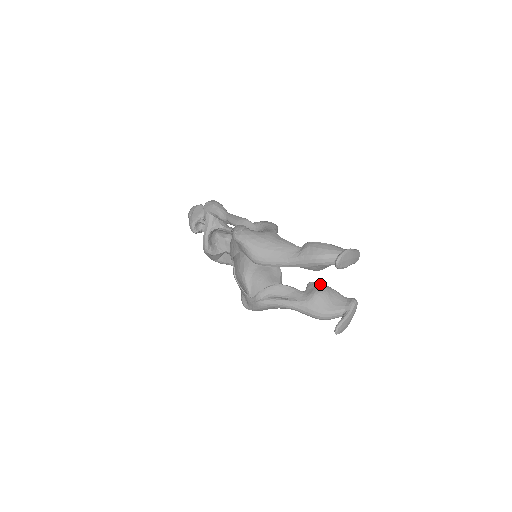
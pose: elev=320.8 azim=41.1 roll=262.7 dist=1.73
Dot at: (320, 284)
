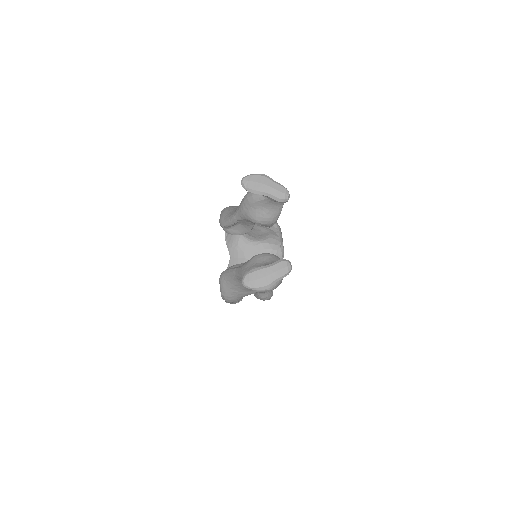
Dot at: occluded
